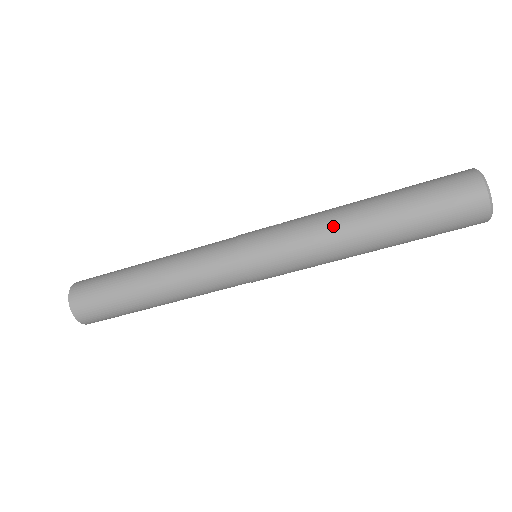
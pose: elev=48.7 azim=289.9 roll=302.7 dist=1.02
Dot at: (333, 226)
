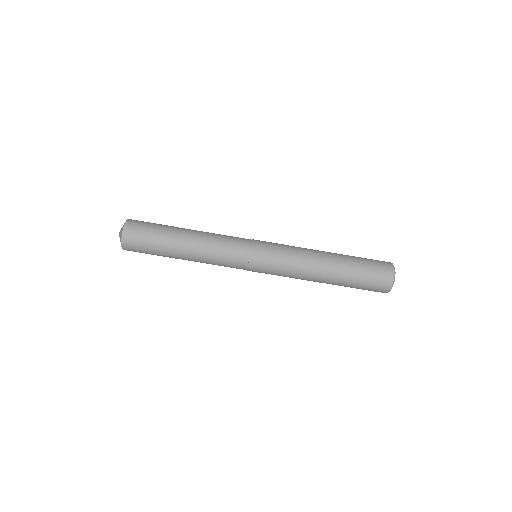
Dot at: (310, 249)
